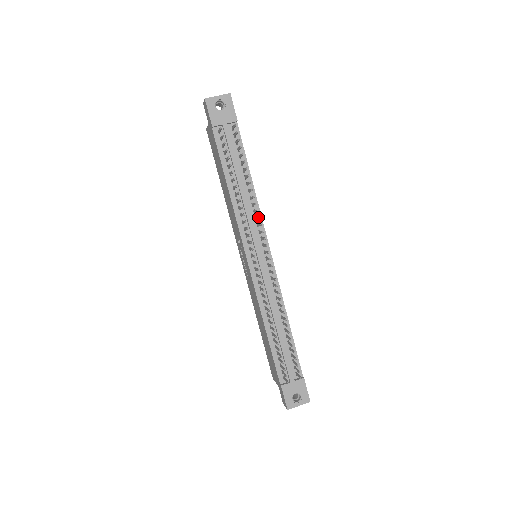
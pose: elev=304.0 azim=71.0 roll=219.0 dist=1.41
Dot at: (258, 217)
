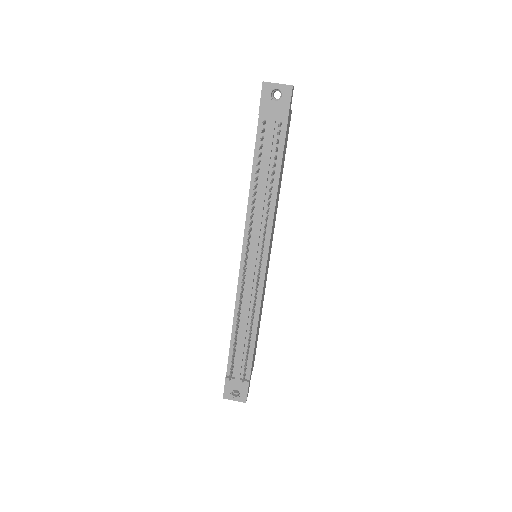
Dot at: (264, 227)
